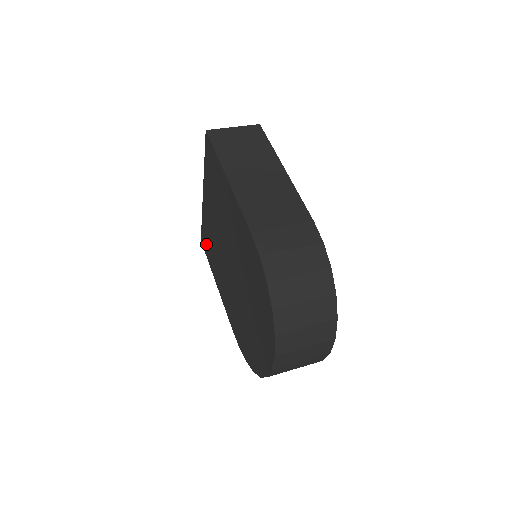
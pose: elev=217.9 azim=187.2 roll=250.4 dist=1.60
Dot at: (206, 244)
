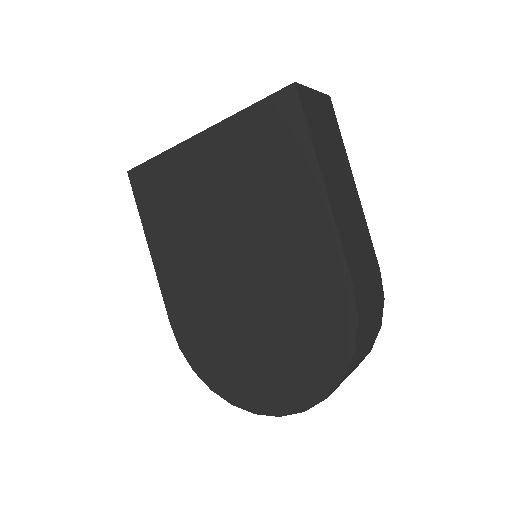
Dot at: (150, 190)
